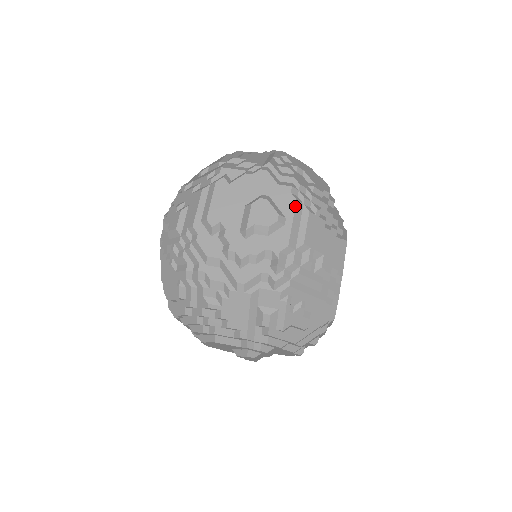
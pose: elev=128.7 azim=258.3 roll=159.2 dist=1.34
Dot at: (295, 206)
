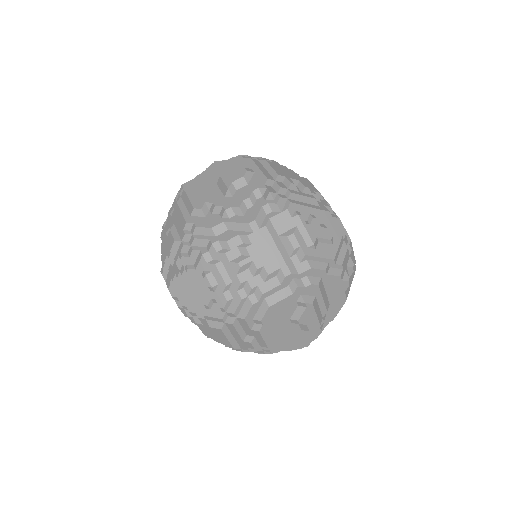
Dot at: (253, 161)
